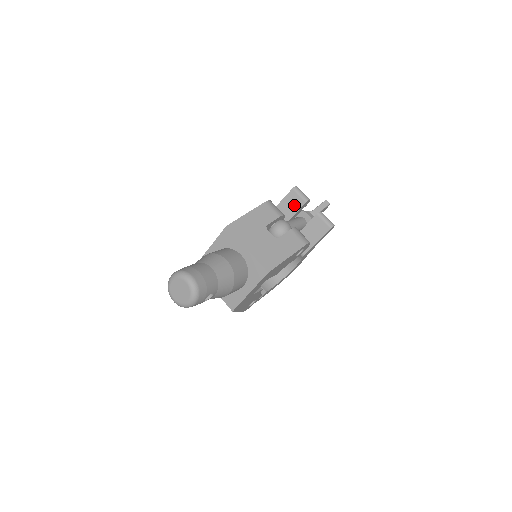
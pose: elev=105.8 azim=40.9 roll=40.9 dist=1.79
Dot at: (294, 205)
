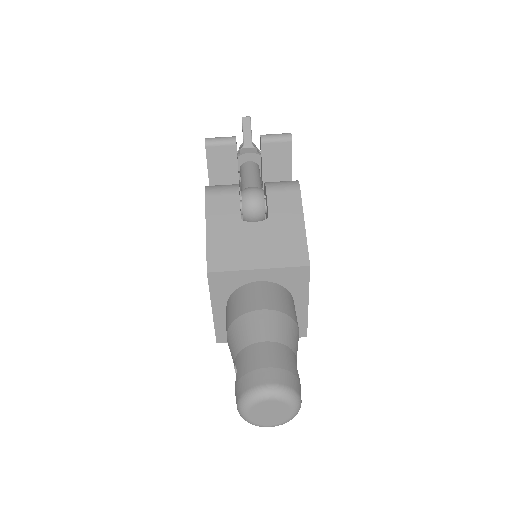
Dot at: (227, 161)
